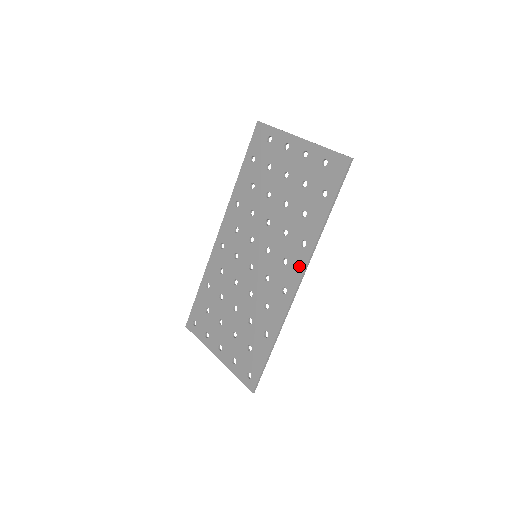
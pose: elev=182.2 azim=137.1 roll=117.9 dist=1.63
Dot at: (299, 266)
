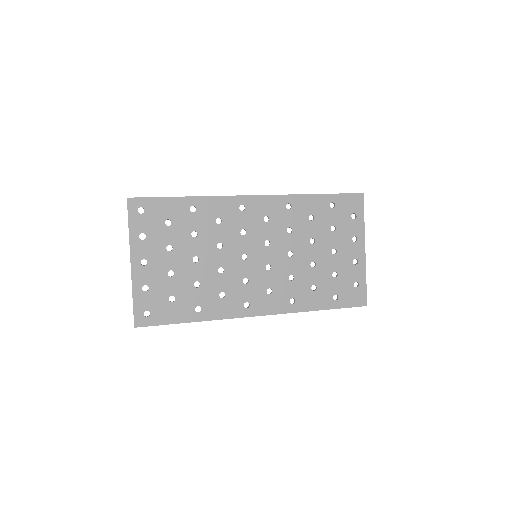
Dot at: (274, 308)
